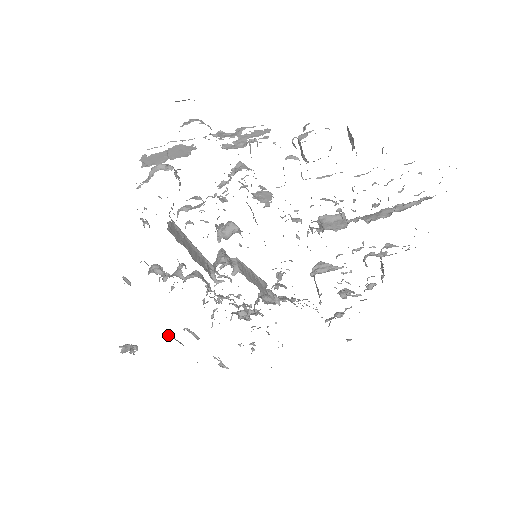
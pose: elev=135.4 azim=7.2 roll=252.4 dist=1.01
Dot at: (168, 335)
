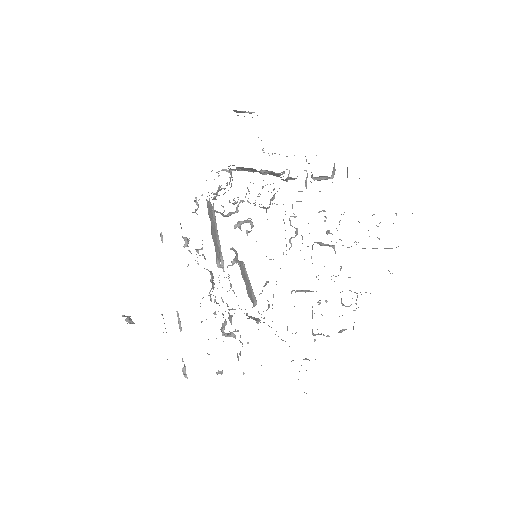
Dot at: occluded
